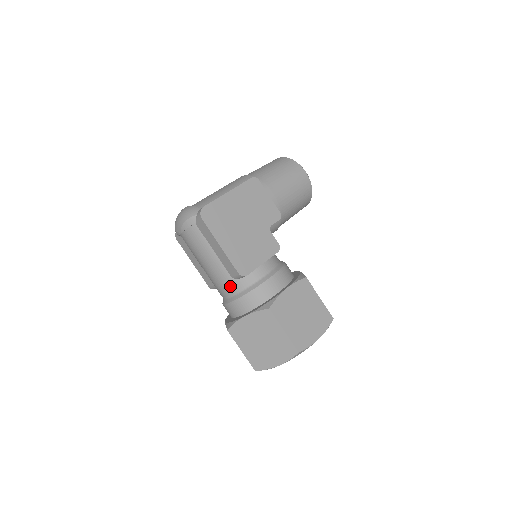
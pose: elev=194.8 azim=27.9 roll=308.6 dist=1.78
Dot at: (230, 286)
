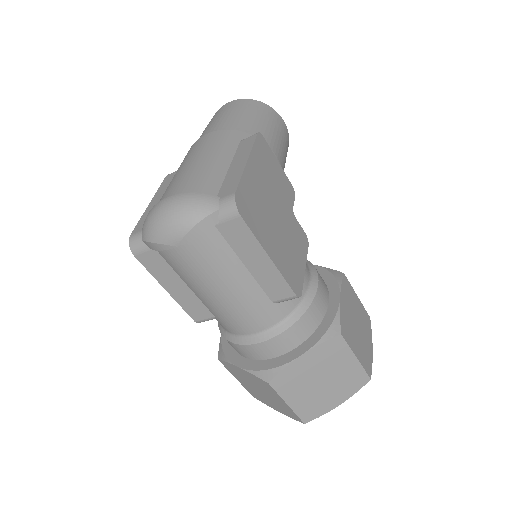
Dot at: (267, 316)
